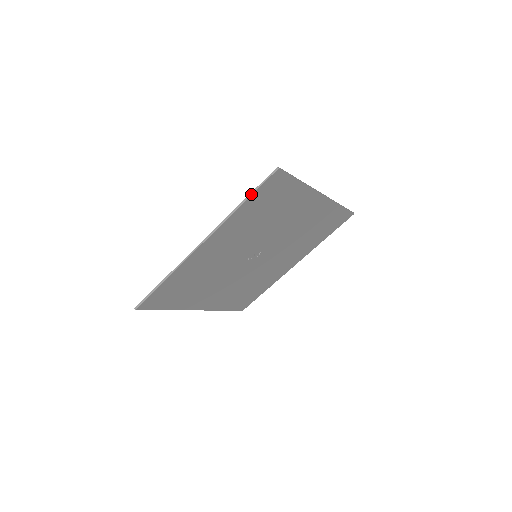
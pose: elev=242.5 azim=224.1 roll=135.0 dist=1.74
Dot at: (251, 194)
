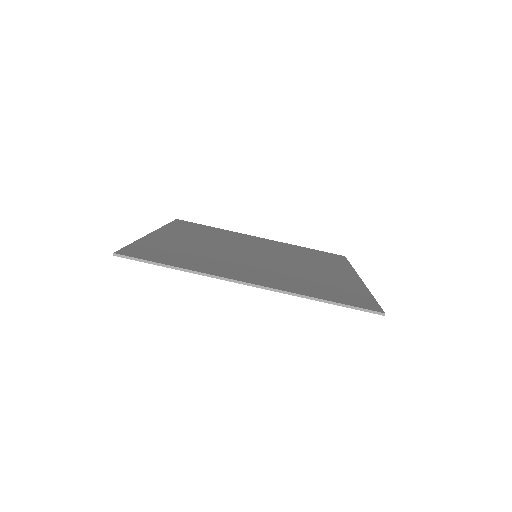
Dot at: (340, 305)
